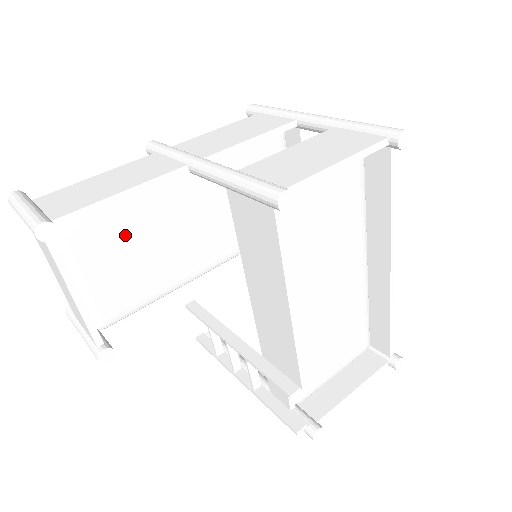
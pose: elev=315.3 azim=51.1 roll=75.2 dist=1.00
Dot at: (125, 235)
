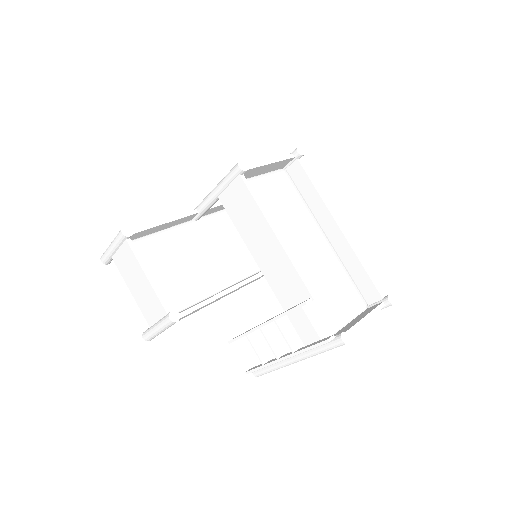
Dot at: (171, 255)
